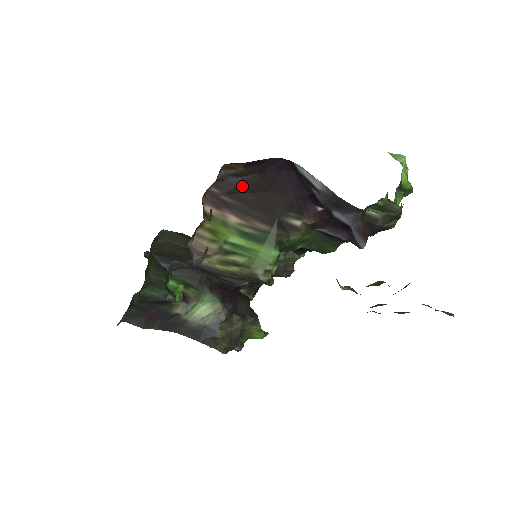
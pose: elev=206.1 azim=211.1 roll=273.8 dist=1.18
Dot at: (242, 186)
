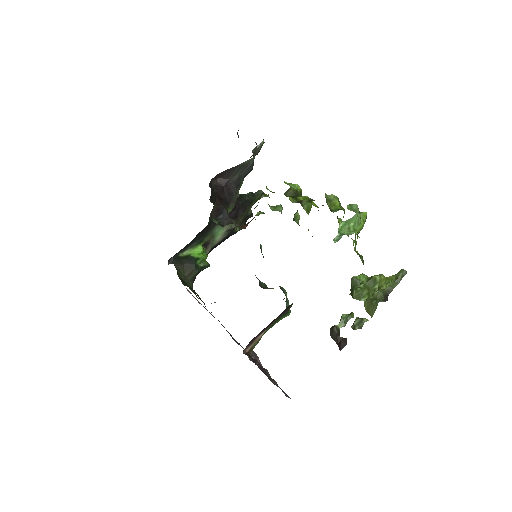
Dot at: occluded
